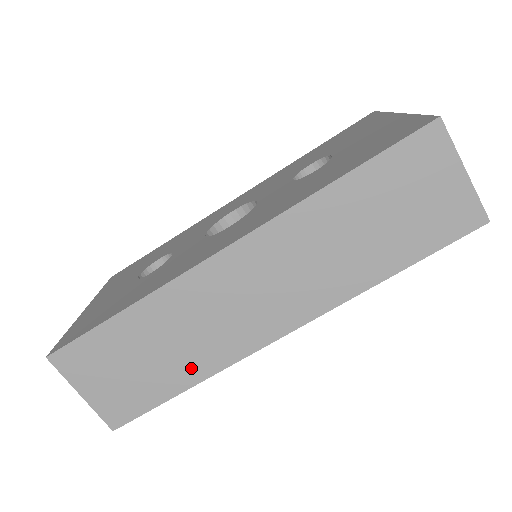
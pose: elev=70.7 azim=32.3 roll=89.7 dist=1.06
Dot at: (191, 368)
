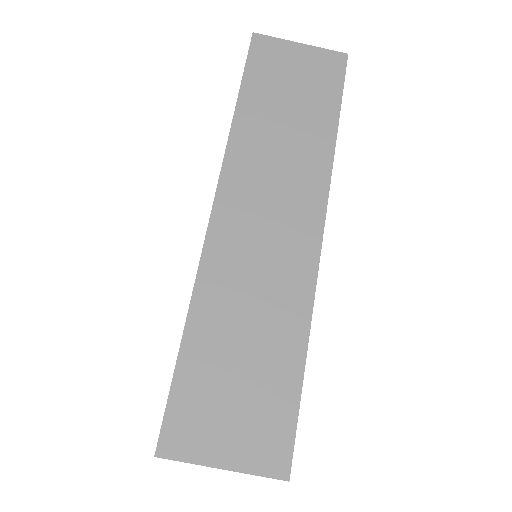
Dot at: (287, 332)
